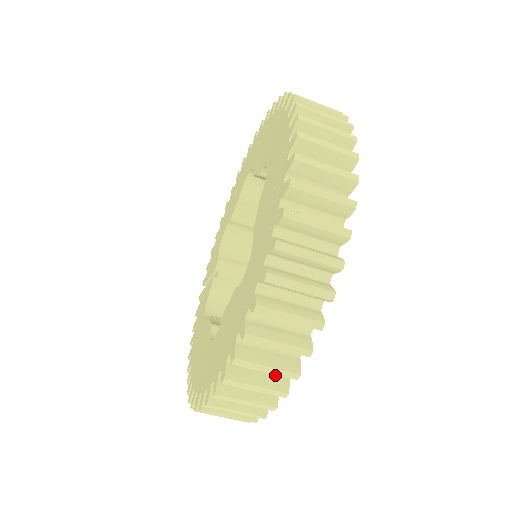
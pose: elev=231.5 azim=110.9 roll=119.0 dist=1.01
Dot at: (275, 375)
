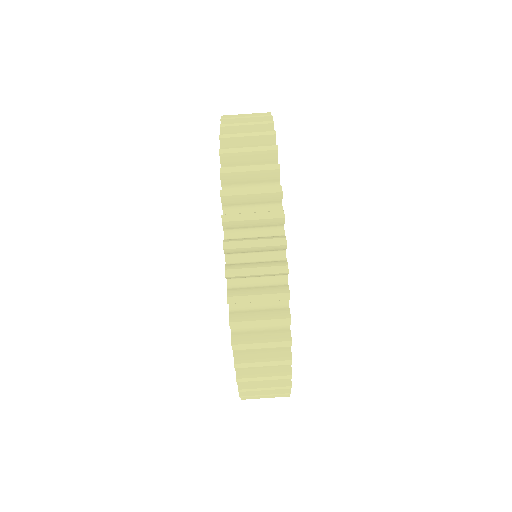
Dot at: occluded
